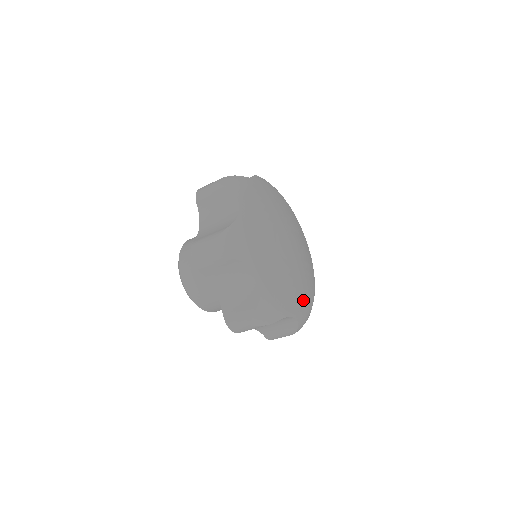
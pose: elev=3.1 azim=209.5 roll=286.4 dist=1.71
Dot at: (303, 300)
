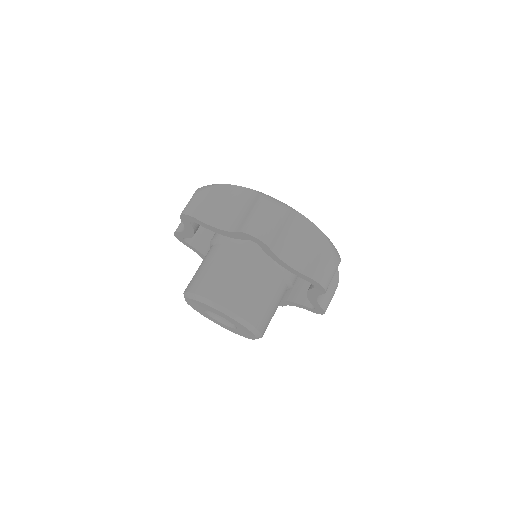
Dot at: occluded
